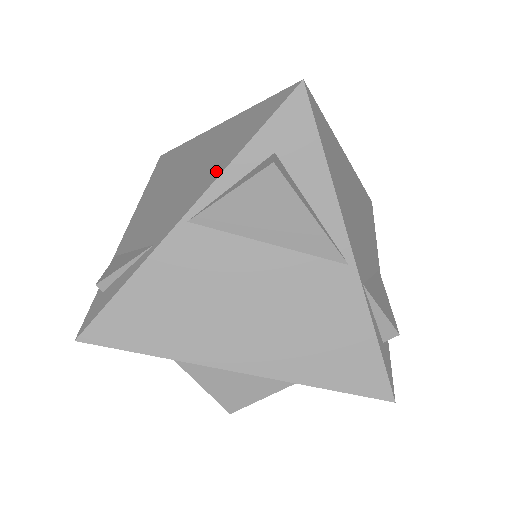
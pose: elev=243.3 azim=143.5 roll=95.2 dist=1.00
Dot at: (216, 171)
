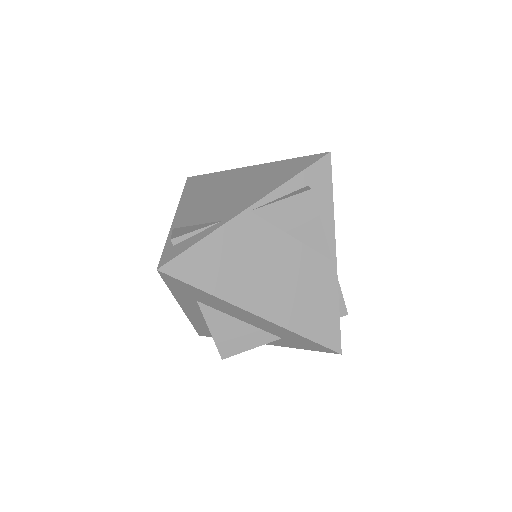
Dot at: (270, 187)
